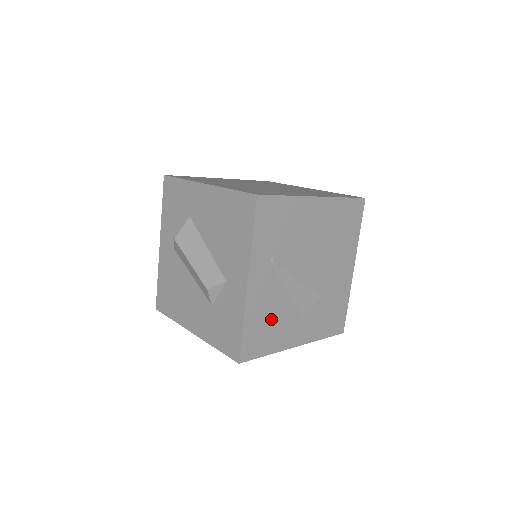
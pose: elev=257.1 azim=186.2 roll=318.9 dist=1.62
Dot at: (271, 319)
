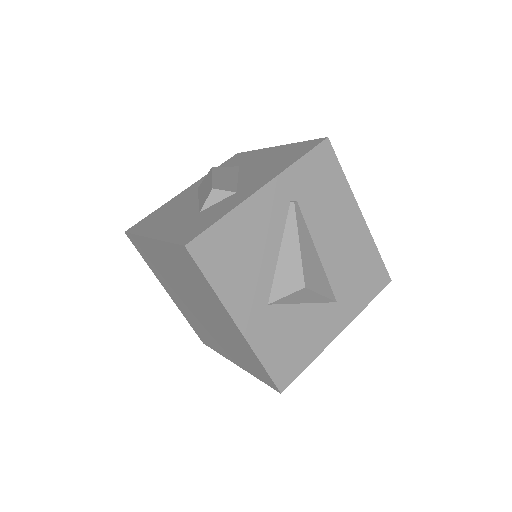
Dot at: (246, 254)
